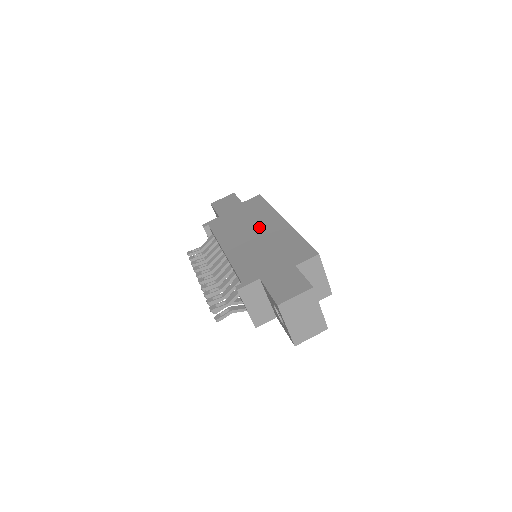
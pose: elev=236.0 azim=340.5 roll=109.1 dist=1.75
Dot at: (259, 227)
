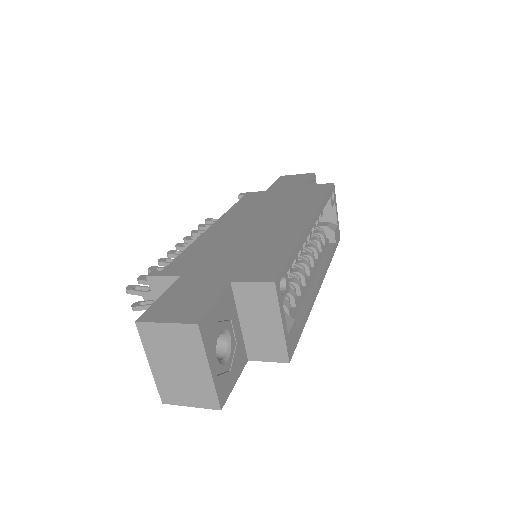
Dot at: (276, 217)
